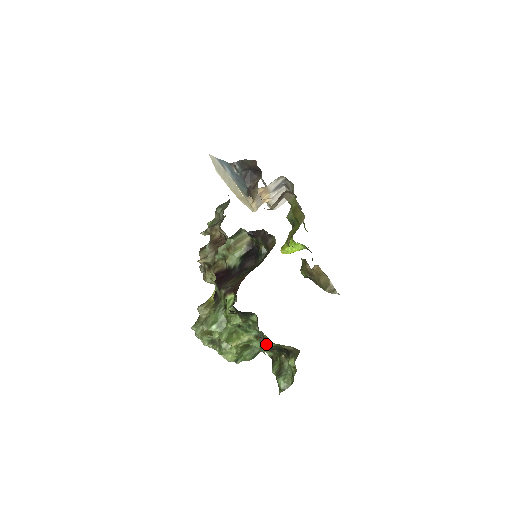
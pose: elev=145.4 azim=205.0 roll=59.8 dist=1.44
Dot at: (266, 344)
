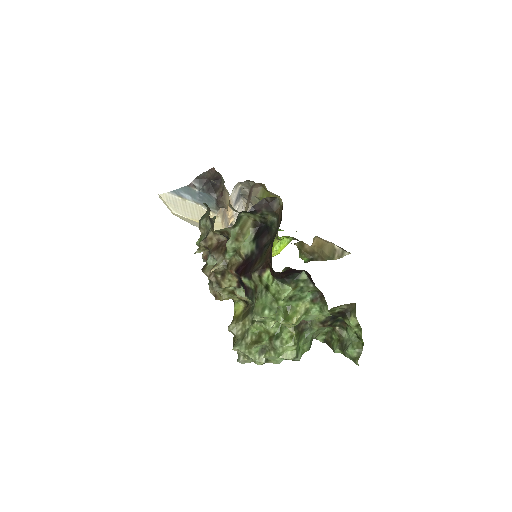
Dot at: (317, 320)
